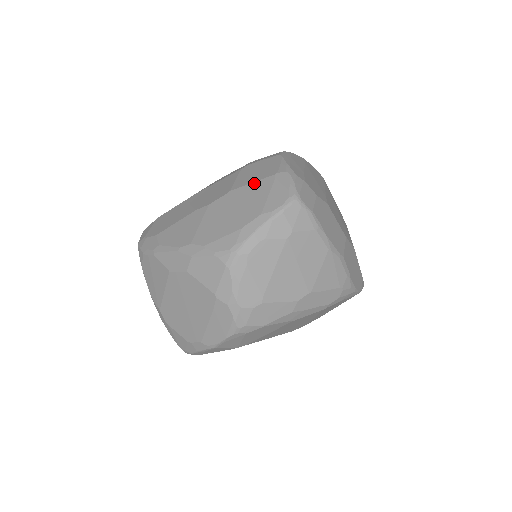
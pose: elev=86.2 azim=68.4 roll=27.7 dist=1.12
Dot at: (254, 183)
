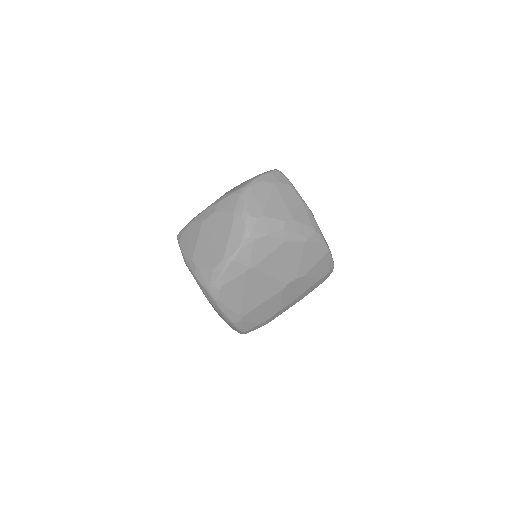
Dot at: occluded
